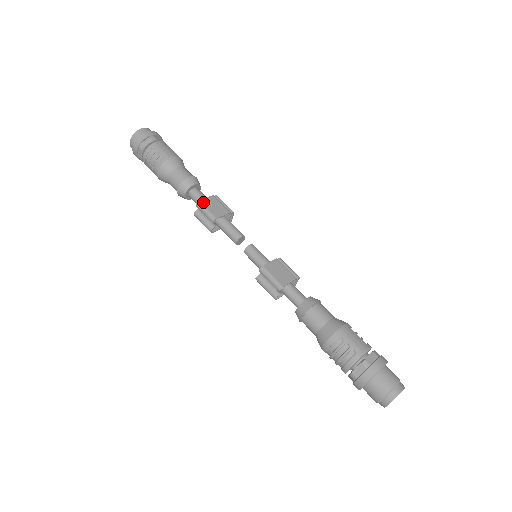
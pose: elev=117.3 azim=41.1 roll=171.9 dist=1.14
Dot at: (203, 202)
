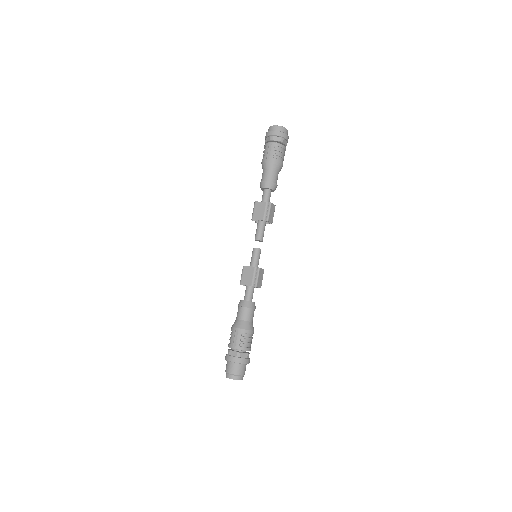
Dot at: (256, 204)
